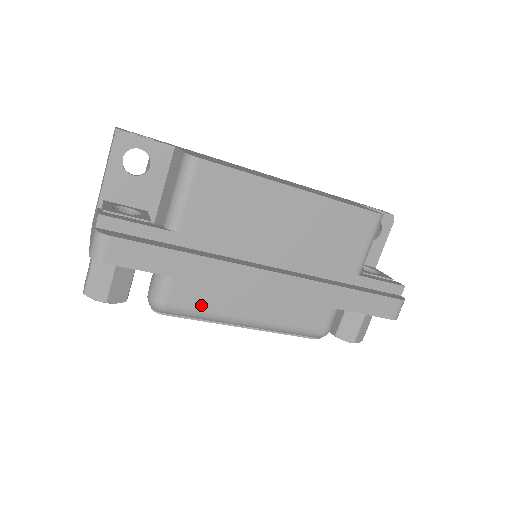
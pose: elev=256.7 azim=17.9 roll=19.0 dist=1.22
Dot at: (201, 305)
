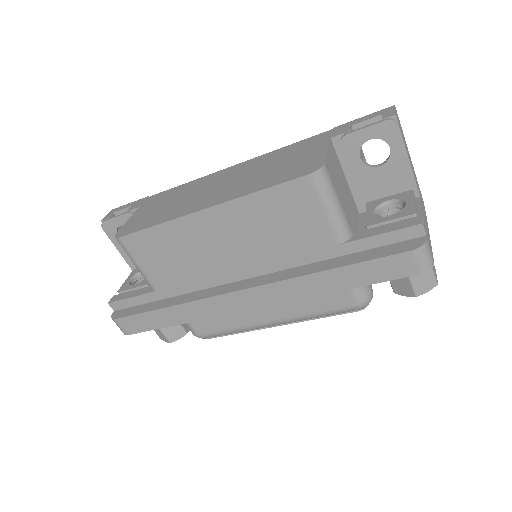
Dot at: (222, 326)
